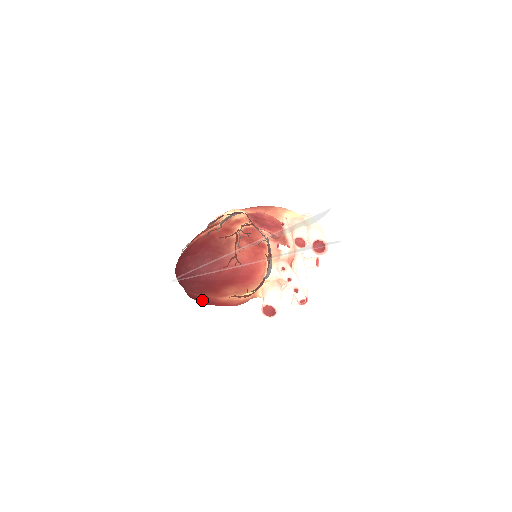
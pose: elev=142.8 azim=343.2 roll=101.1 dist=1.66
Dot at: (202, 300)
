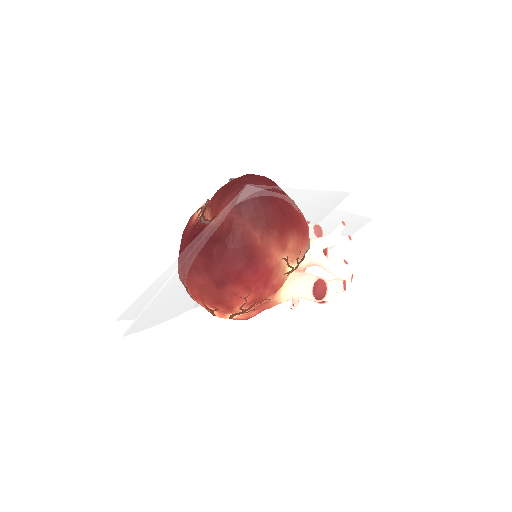
Dot at: (252, 254)
